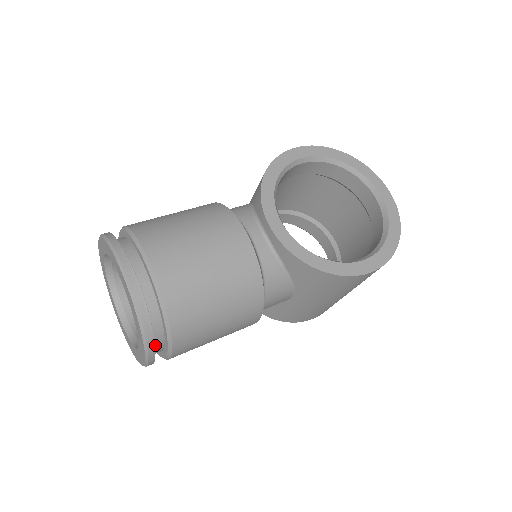
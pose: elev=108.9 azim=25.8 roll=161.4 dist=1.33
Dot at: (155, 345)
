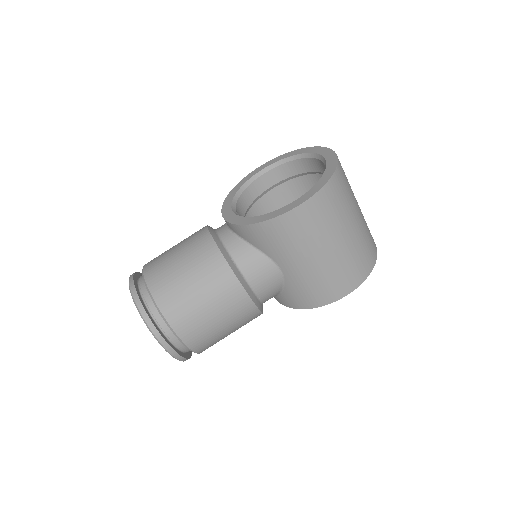
Dot at: (163, 329)
